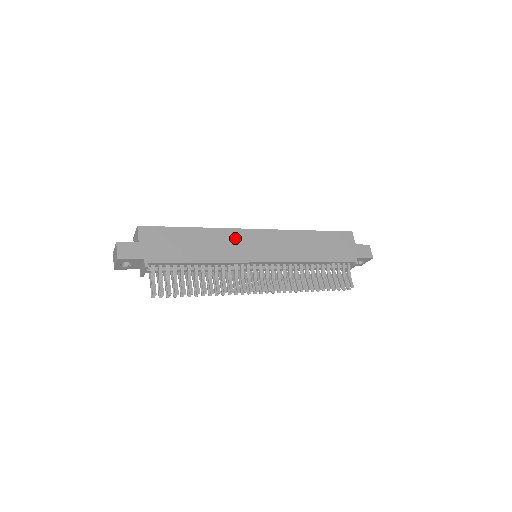
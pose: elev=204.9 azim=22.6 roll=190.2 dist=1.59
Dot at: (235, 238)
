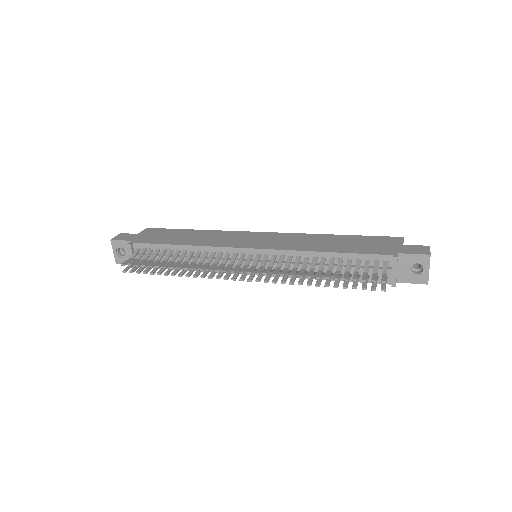
Dot at: (232, 235)
